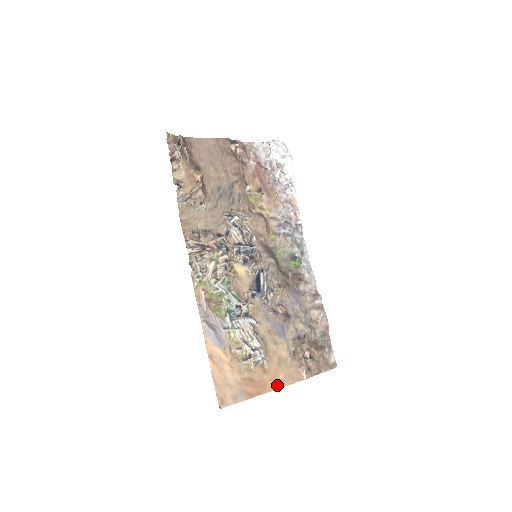
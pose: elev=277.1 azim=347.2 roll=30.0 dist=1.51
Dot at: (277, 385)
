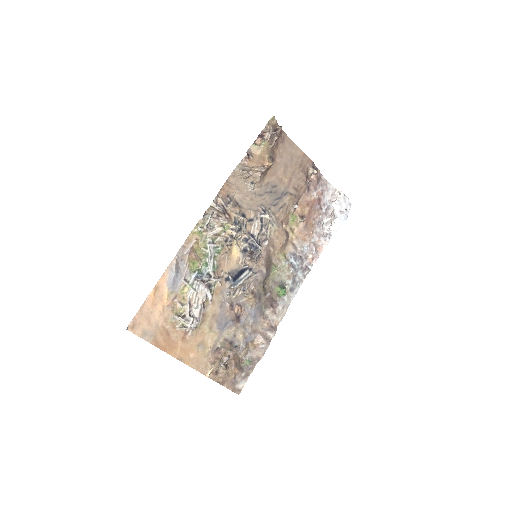
Dot at: (183, 358)
